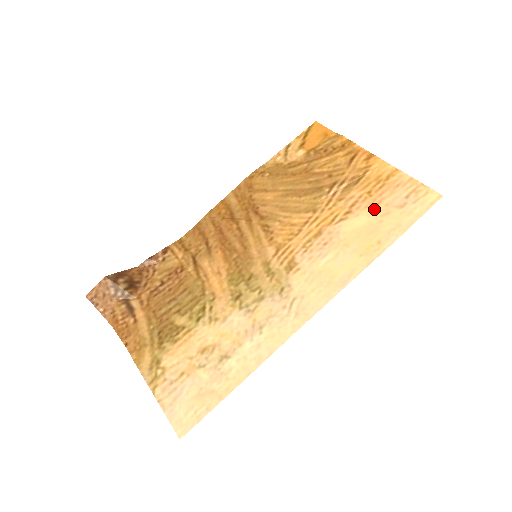
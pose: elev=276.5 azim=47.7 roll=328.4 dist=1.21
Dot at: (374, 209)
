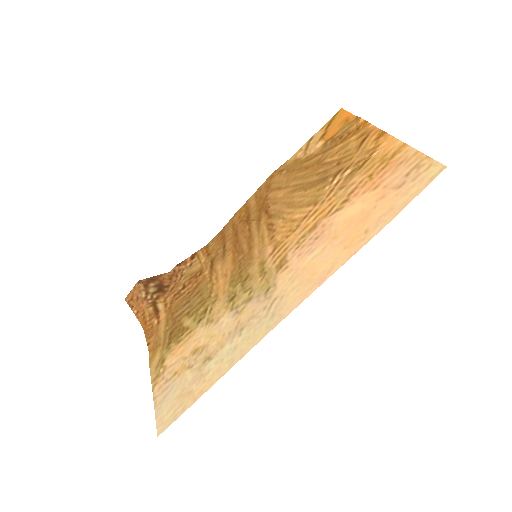
Dot at: (371, 194)
